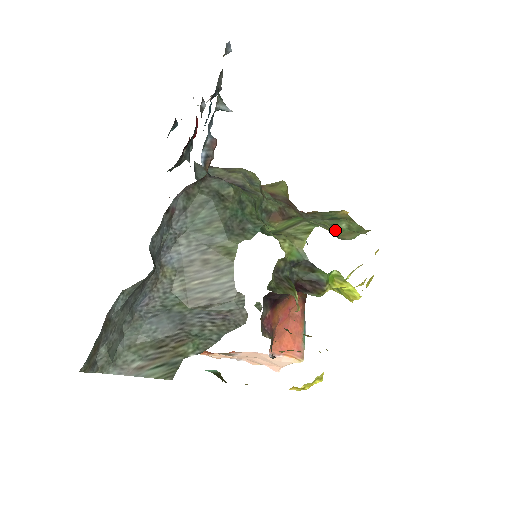
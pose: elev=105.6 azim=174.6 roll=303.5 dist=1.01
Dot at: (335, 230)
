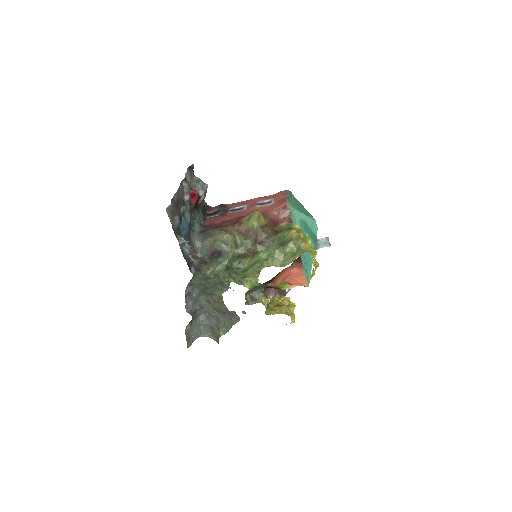
Dot at: (281, 256)
